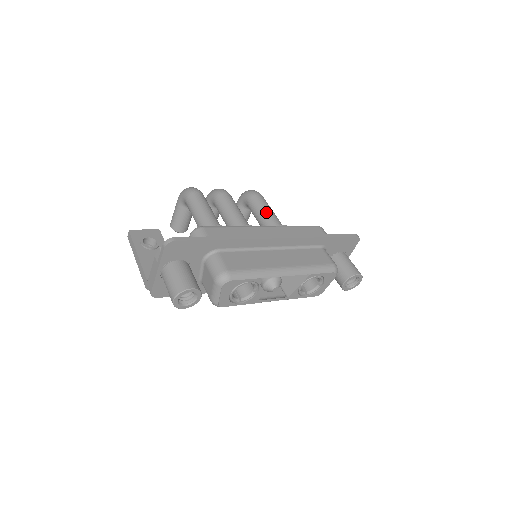
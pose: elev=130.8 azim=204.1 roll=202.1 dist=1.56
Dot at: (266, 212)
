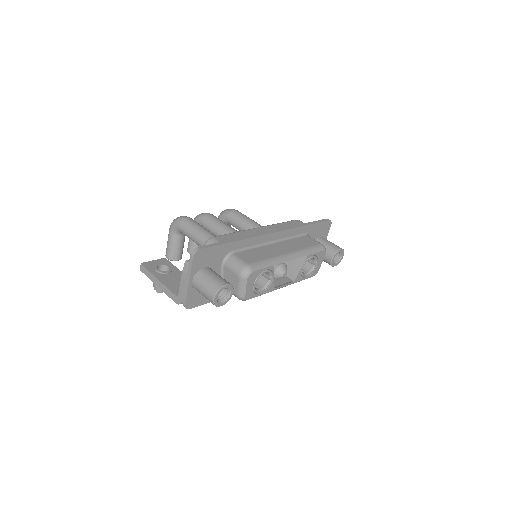
Dot at: (248, 222)
